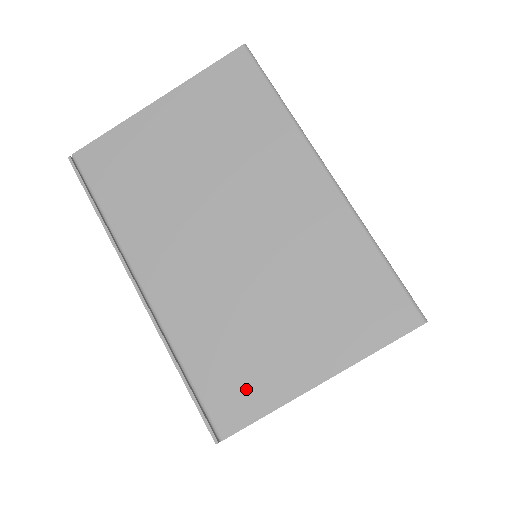
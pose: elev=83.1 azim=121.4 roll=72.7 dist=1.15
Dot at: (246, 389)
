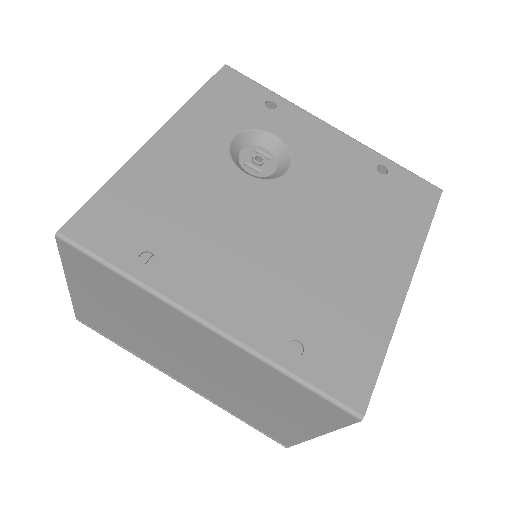
Dot at: (278, 431)
